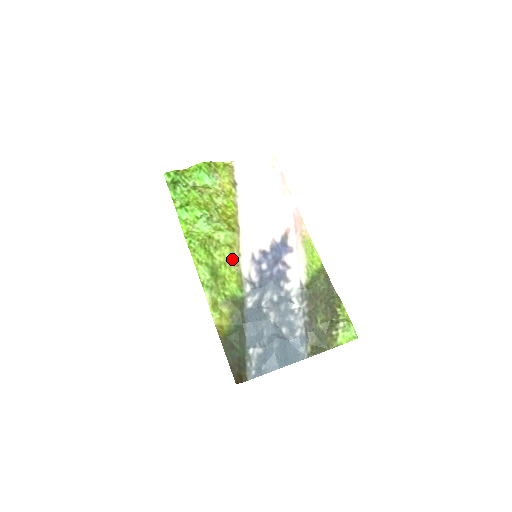
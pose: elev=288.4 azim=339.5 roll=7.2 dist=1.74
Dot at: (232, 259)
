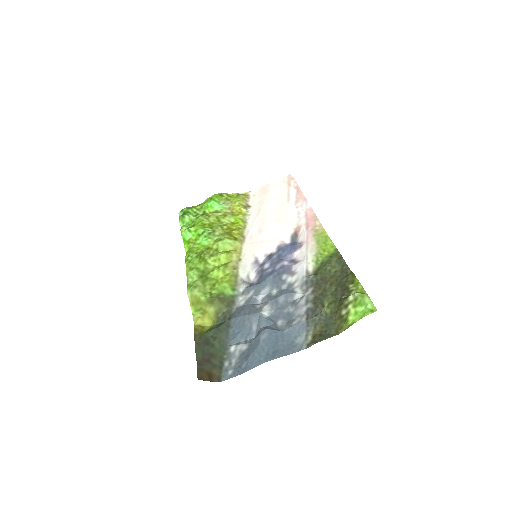
Dot at: (229, 263)
